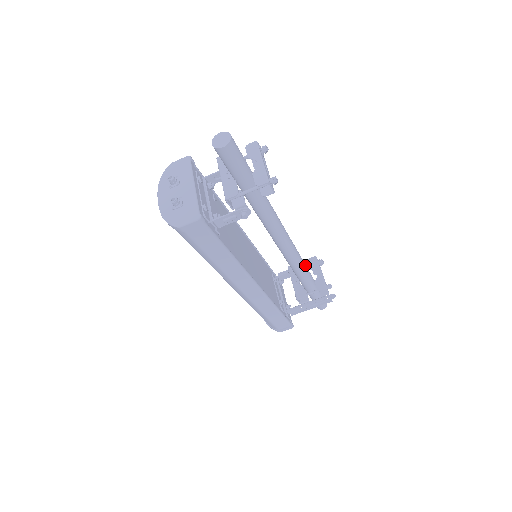
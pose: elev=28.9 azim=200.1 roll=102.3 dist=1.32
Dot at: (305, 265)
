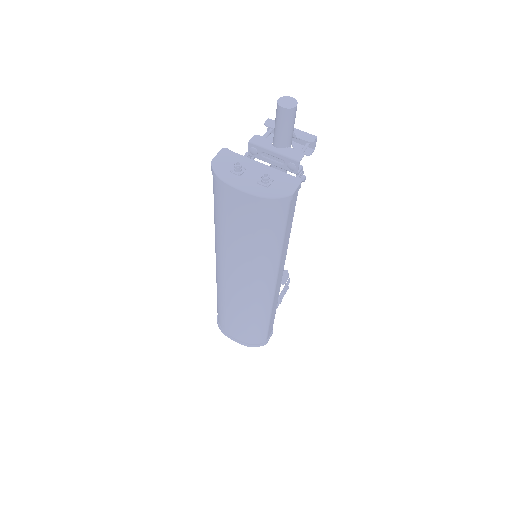
Dot at: occluded
